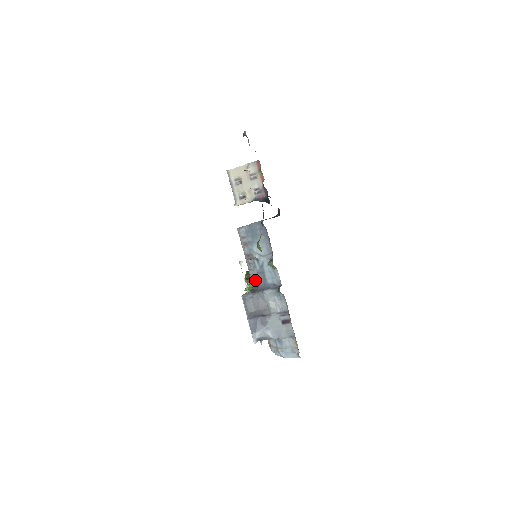
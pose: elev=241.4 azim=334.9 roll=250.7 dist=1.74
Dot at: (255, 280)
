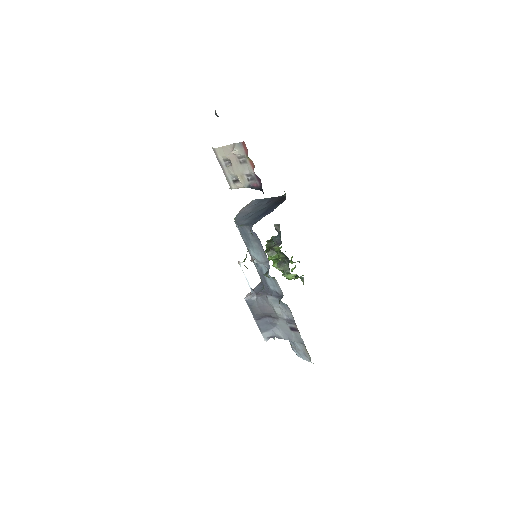
Dot at: (260, 278)
